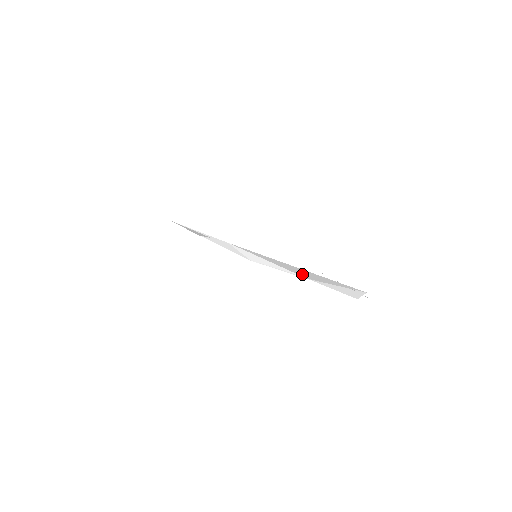
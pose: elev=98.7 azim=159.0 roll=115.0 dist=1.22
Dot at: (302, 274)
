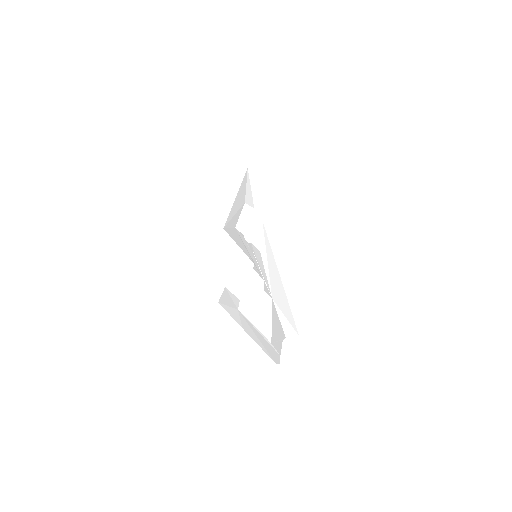
Dot at: (275, 291)
